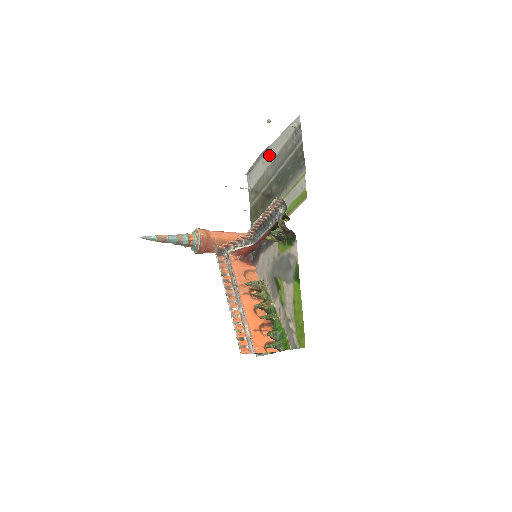
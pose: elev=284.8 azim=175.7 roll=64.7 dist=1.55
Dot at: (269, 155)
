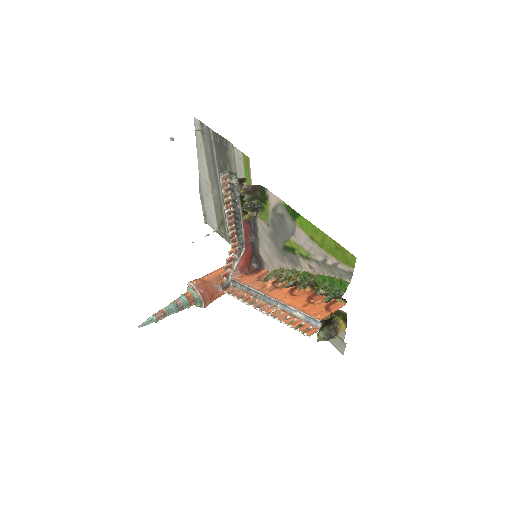
Dot at: (204, 181)
